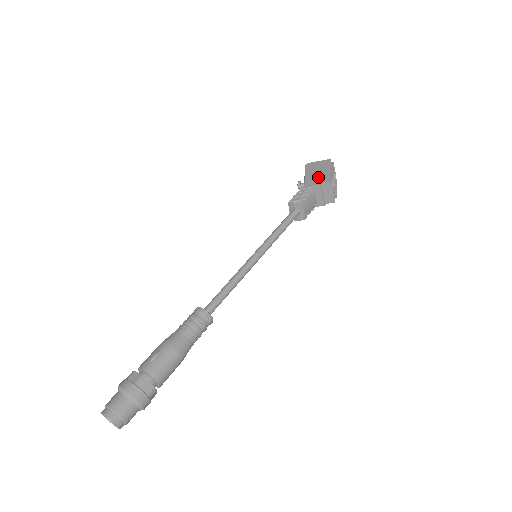
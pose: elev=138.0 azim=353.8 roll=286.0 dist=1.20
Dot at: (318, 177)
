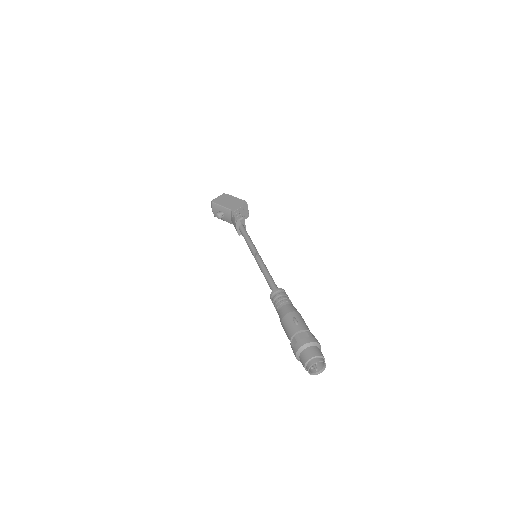
Dot at: (234, 203)
